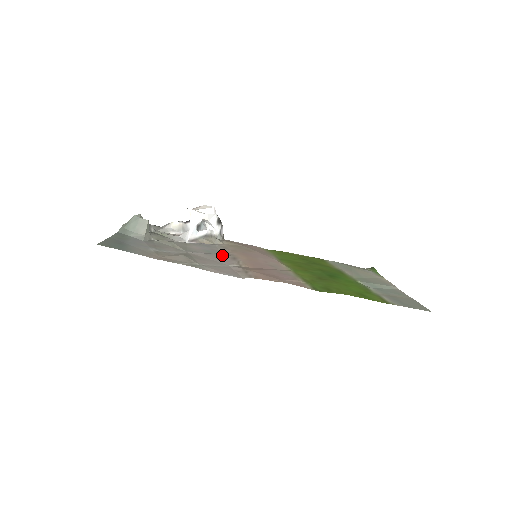
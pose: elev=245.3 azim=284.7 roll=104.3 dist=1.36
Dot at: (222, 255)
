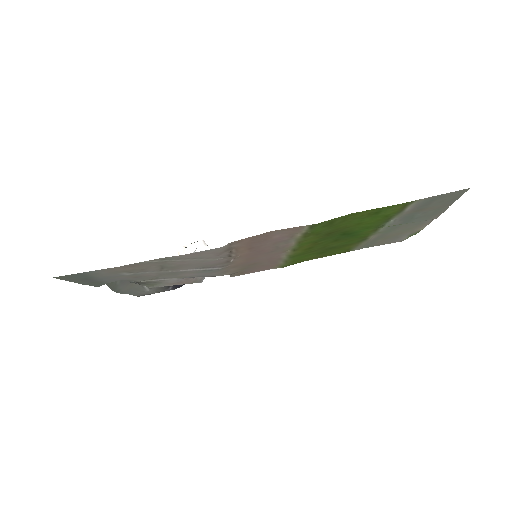
Dot at: (215, 265)
